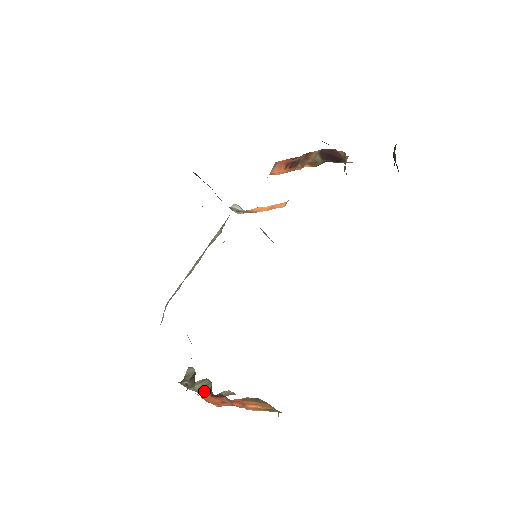
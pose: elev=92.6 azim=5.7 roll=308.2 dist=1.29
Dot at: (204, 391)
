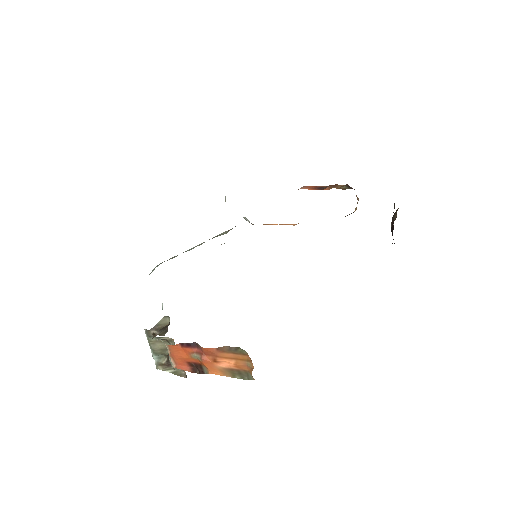
Dot at: (160, 356)
